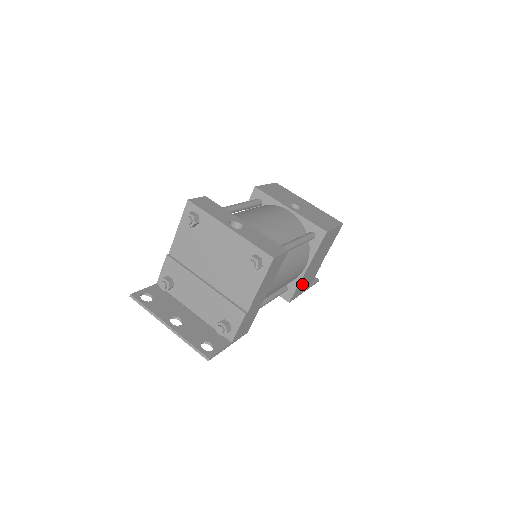
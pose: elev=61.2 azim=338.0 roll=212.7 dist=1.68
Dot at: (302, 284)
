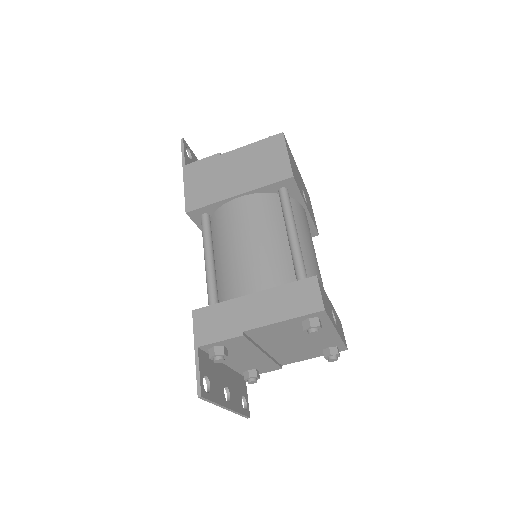
Dot at: occluded
